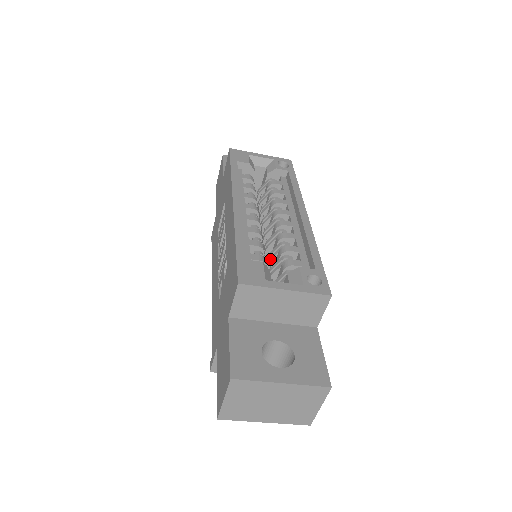
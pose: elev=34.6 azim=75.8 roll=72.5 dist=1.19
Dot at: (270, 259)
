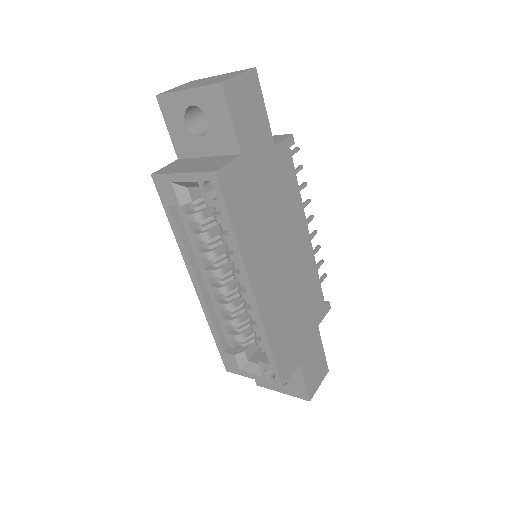
Dot at: occluded
